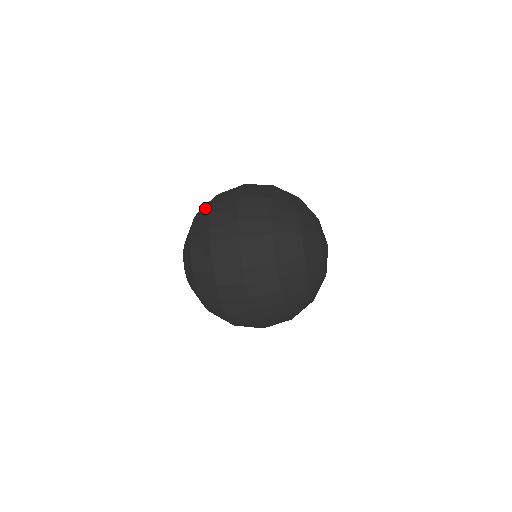
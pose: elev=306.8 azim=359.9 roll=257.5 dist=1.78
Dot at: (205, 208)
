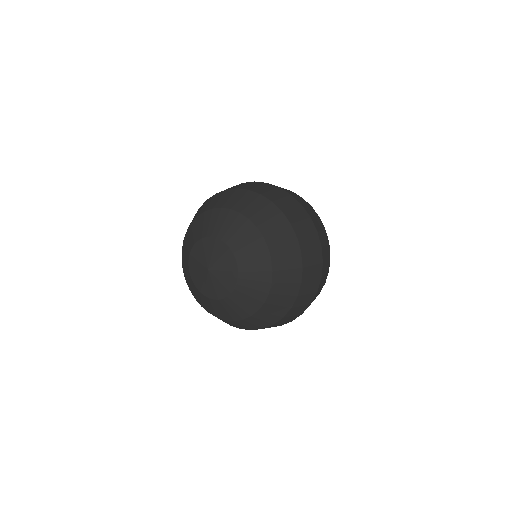
Dot at: (214, 198)
